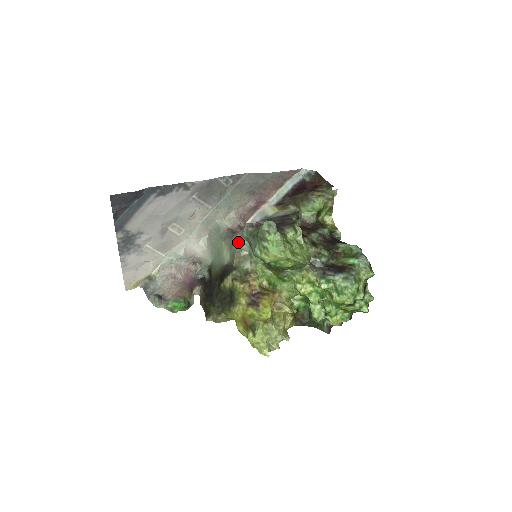
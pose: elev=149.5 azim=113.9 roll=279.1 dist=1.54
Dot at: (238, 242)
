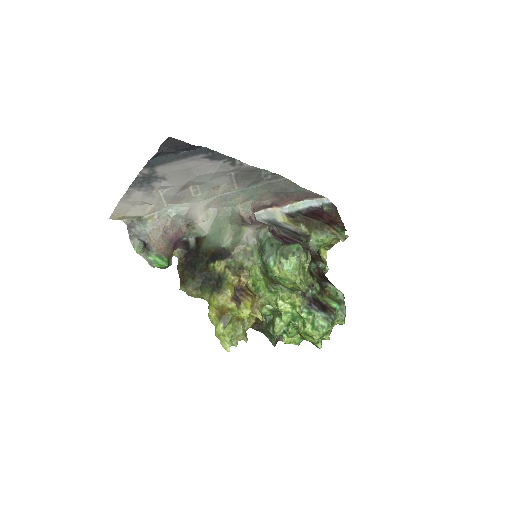
Dot at: (247, 235)
